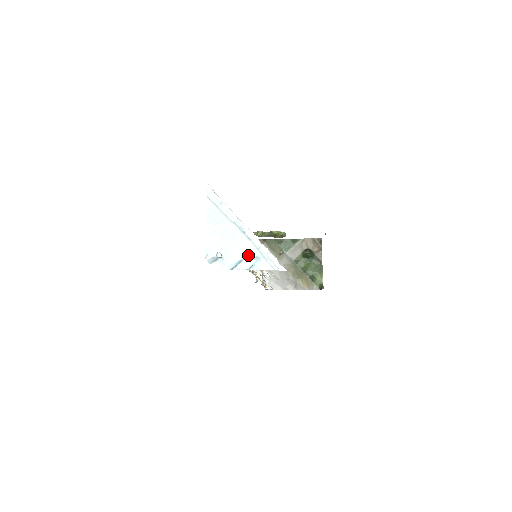
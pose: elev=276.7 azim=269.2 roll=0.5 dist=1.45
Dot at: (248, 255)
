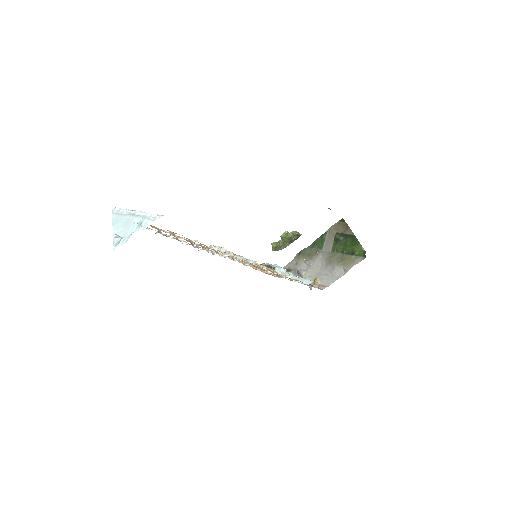
Dot at: (133, 223)
